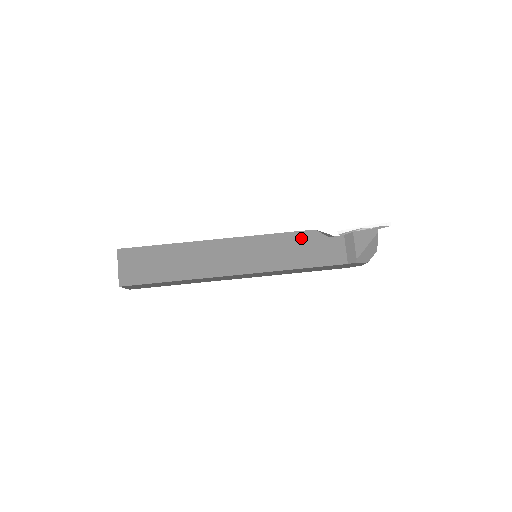
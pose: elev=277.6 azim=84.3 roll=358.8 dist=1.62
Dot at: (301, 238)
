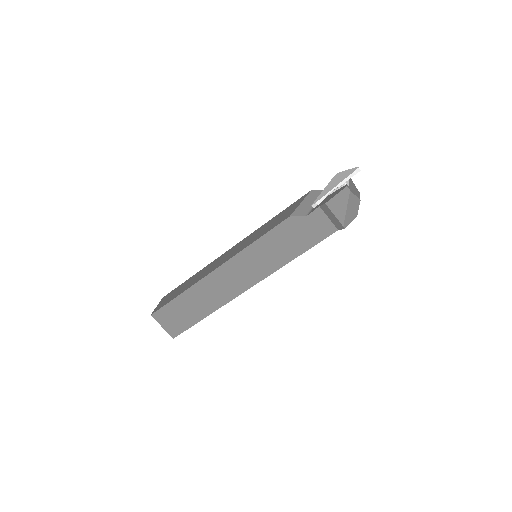
Dot at: (282, 231)
